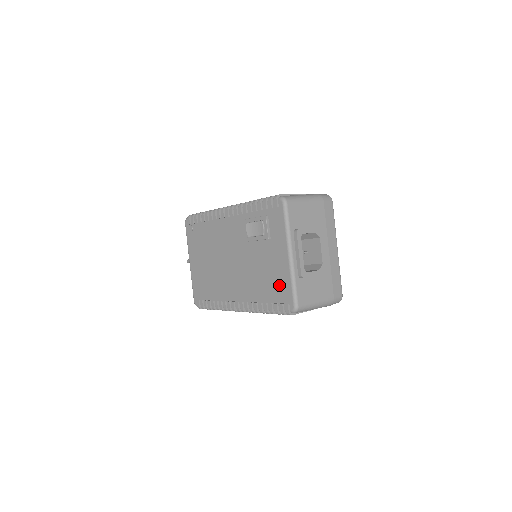
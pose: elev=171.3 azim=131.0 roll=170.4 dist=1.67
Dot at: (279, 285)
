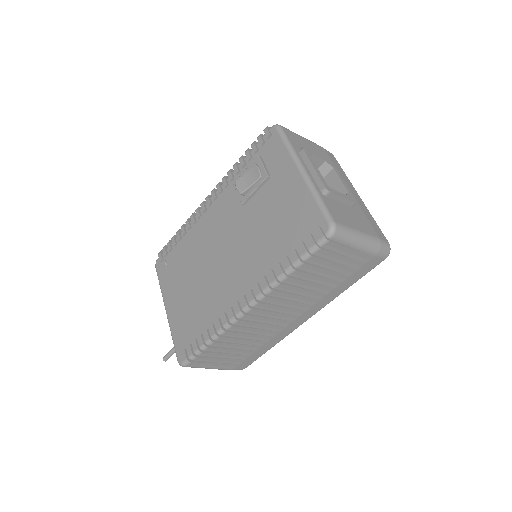
Dot at: (298, 217)
